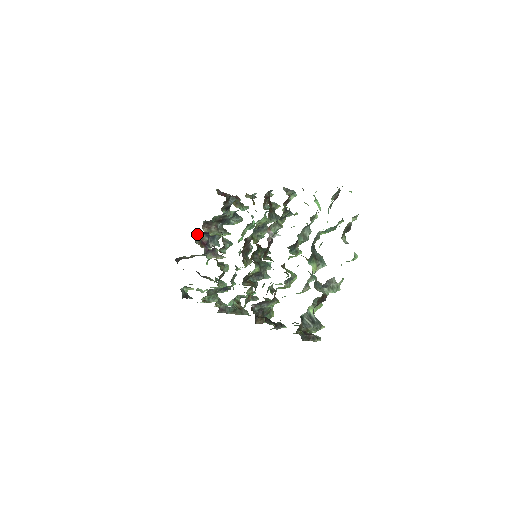
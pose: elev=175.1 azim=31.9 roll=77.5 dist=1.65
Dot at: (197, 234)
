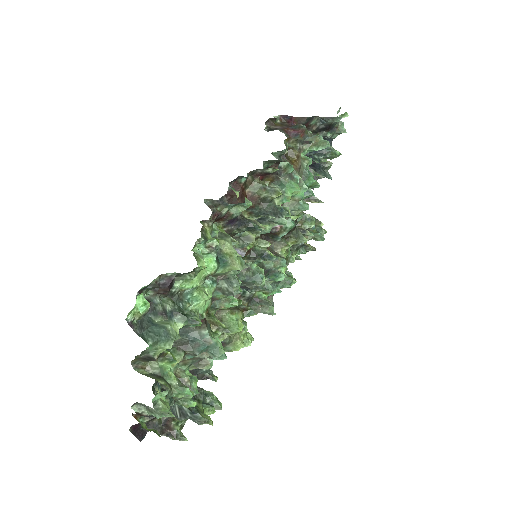
Dot at: occluded
